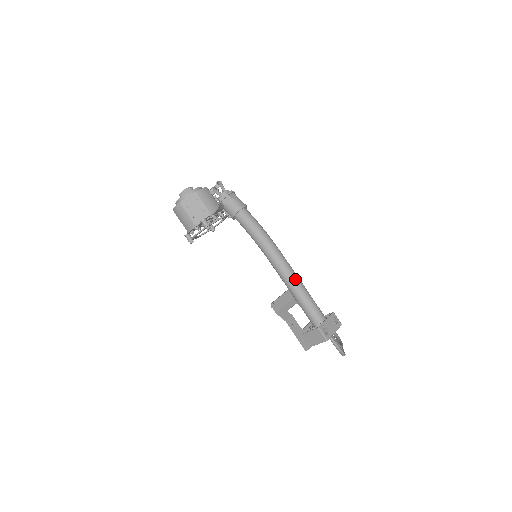
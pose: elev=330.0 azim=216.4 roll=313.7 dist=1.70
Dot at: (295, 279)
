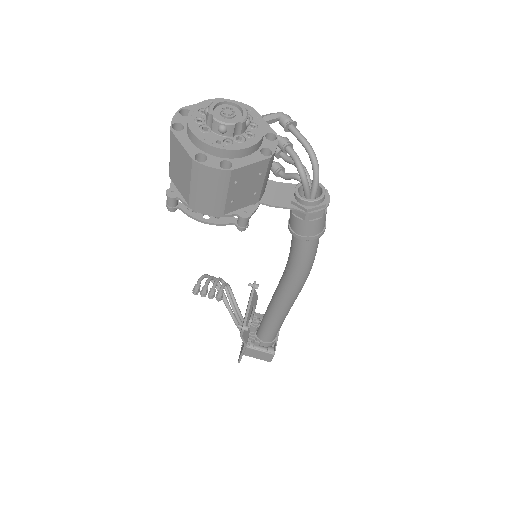
Dot at: occluded
